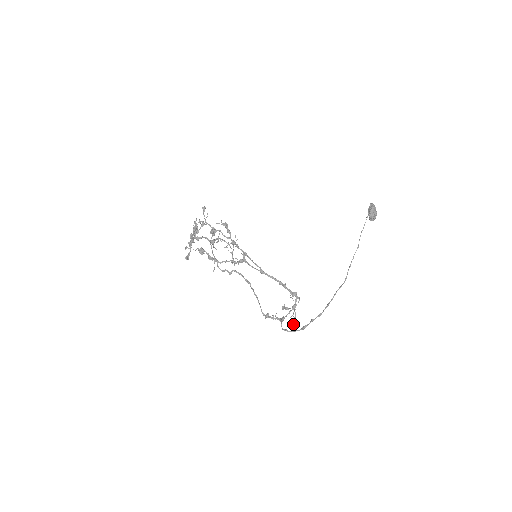
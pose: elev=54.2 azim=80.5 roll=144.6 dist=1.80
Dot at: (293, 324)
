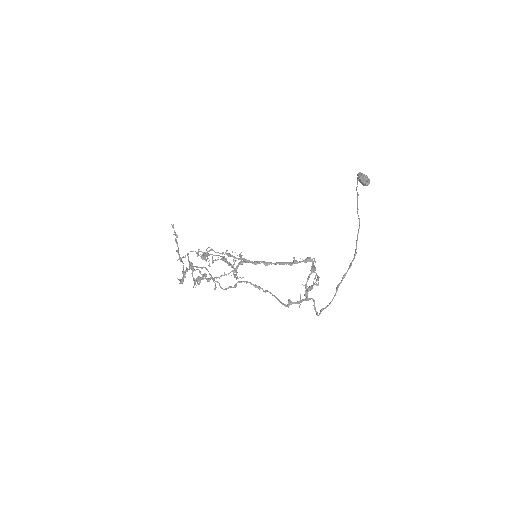
Dot at: occluded
